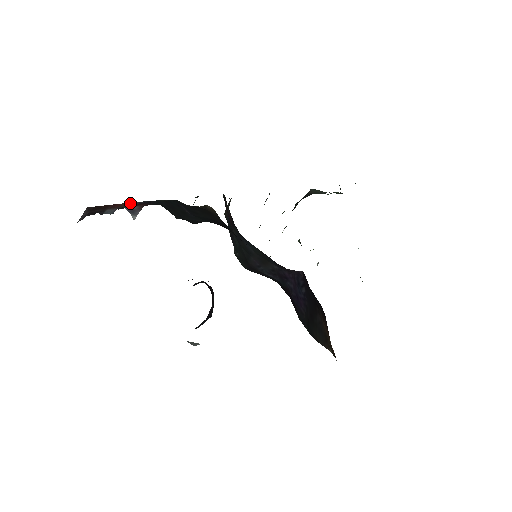
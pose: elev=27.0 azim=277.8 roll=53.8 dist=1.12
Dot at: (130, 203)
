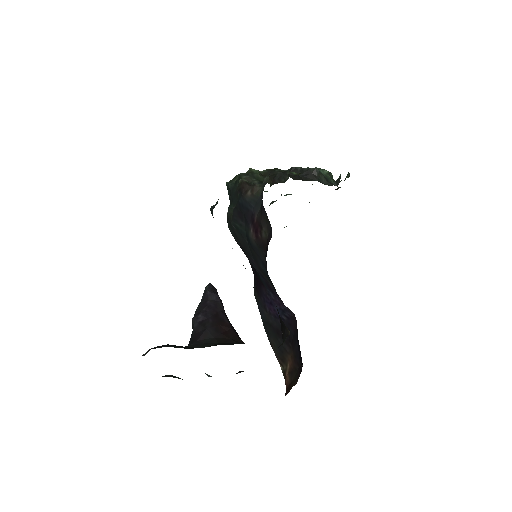
Dot at: occluded
